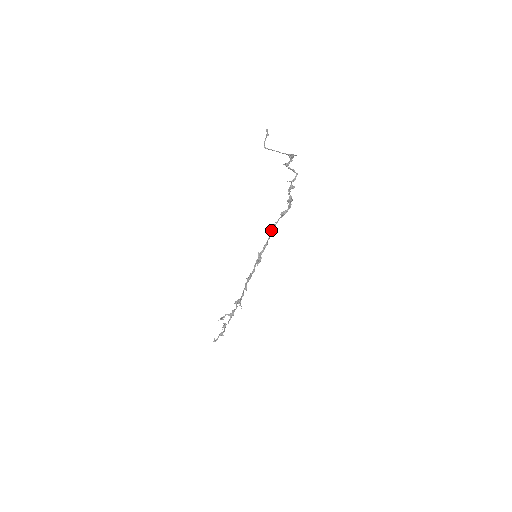
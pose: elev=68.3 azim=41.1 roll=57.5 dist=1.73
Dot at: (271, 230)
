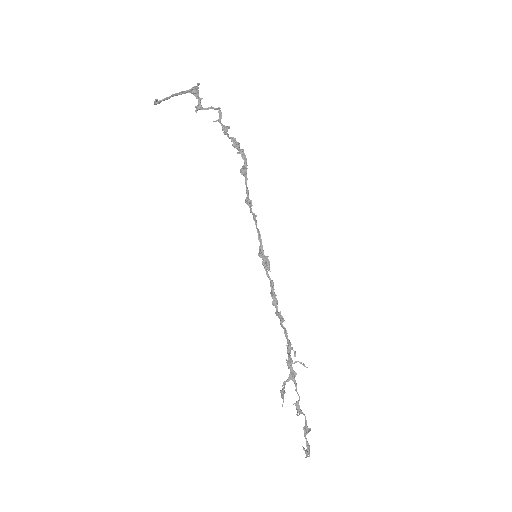
Dot at: occluded
